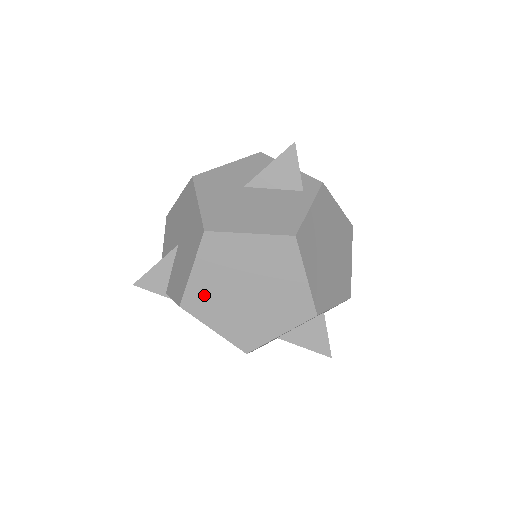
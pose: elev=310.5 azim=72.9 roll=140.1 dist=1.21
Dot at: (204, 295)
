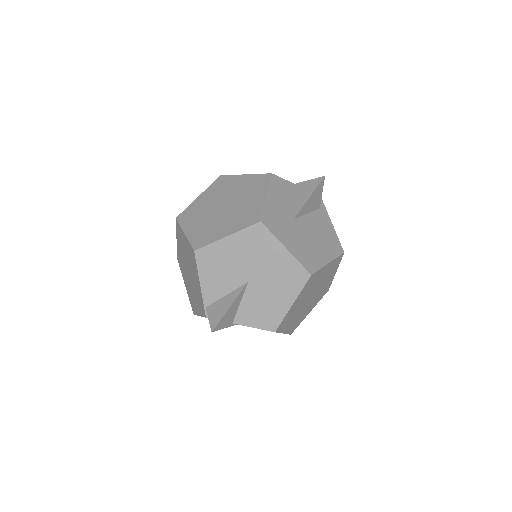
Dot at: (290, 315)
